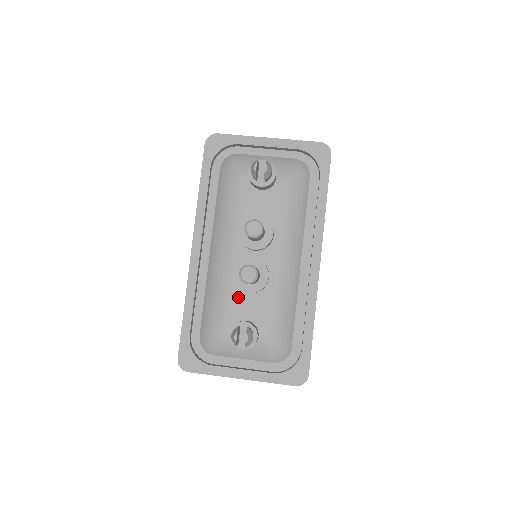
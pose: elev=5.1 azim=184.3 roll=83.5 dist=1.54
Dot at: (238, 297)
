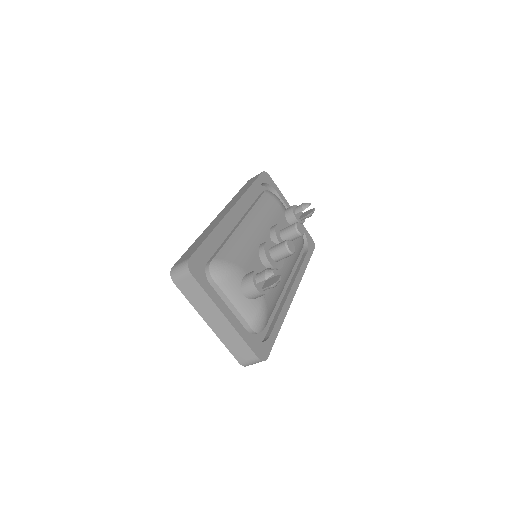
Dot at: (257, 260)
